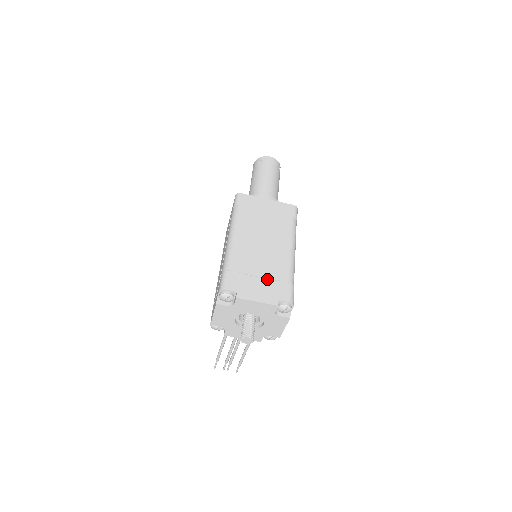
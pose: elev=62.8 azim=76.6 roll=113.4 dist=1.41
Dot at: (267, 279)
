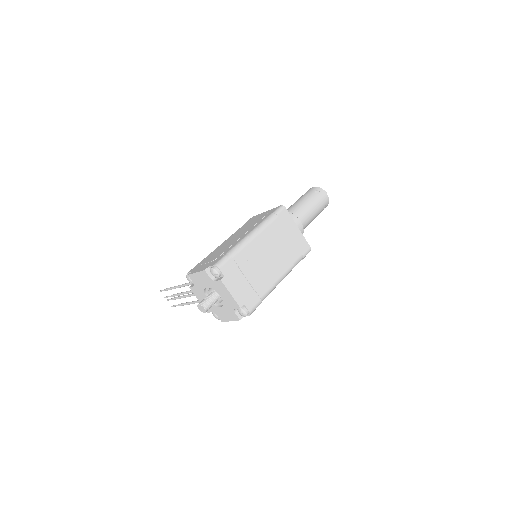
Dot at: (250, 284)
